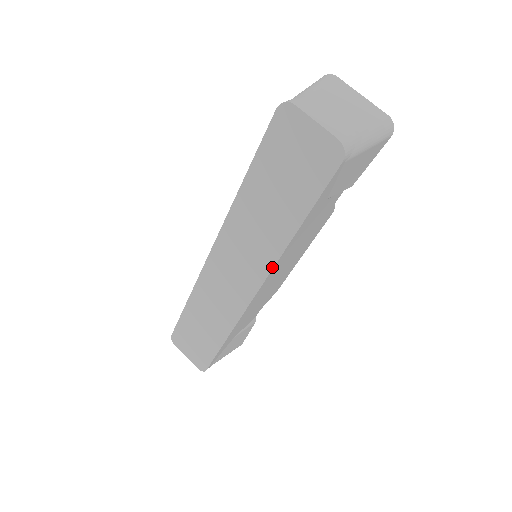
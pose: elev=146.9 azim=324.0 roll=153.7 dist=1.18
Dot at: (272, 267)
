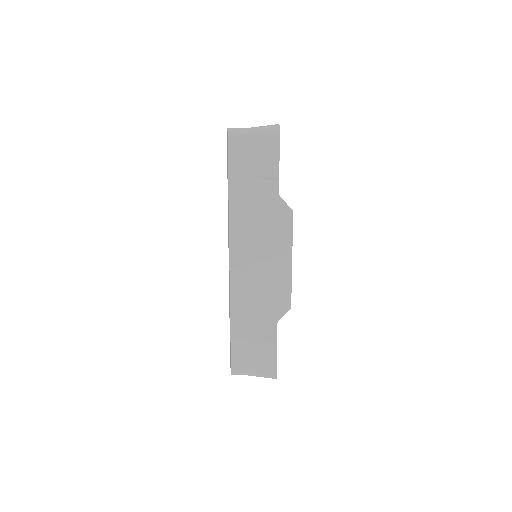
Dot at: (229, 230)
